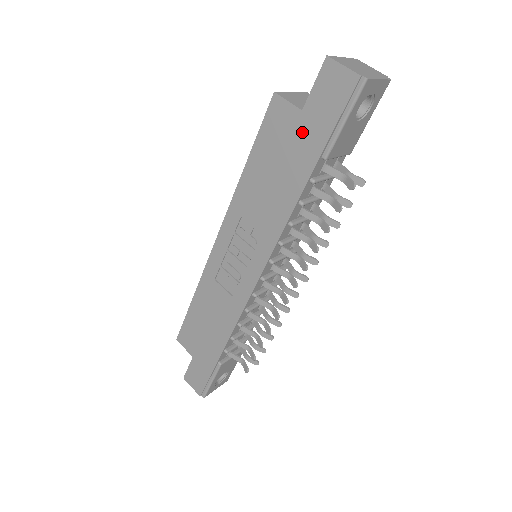
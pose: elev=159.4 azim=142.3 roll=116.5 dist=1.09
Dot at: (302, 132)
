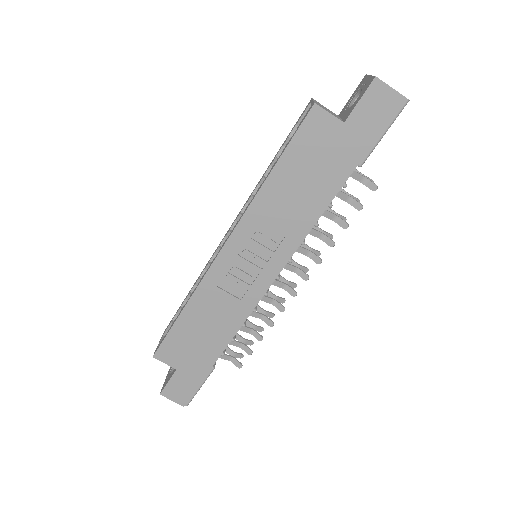
Dot at: (342, 142)
